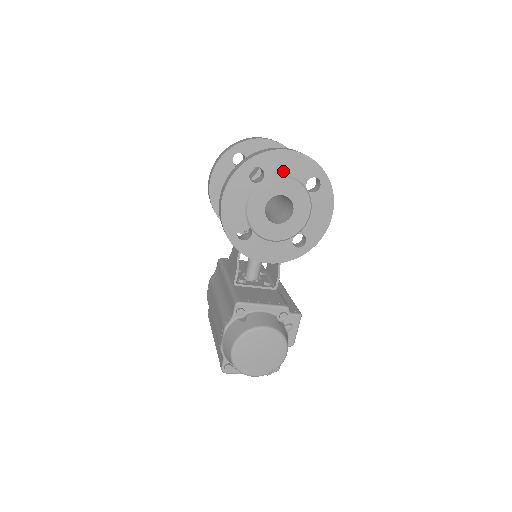
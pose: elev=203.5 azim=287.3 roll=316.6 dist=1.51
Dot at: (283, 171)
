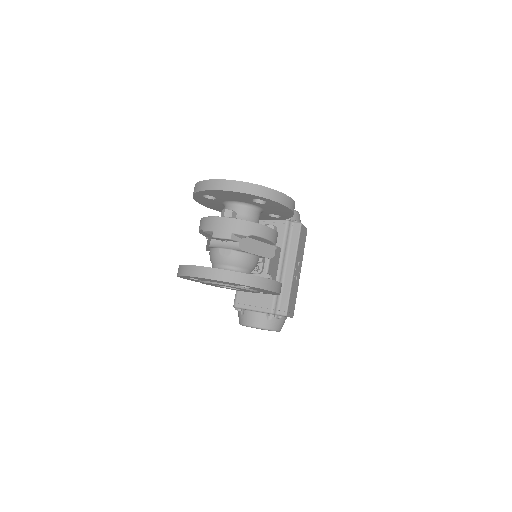
Dot at: (211, 281)
